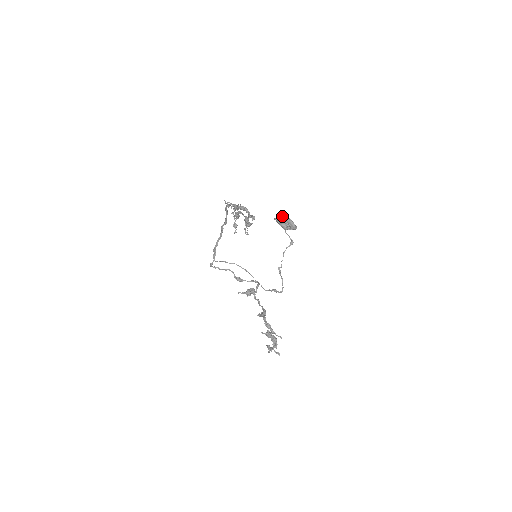
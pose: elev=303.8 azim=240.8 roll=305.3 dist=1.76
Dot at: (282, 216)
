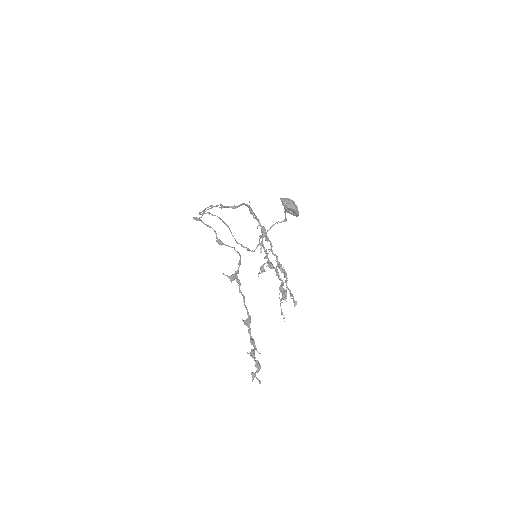
Dot at: (290, 202)
